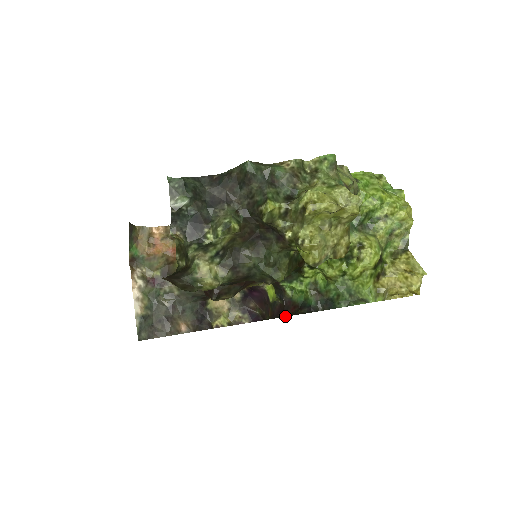
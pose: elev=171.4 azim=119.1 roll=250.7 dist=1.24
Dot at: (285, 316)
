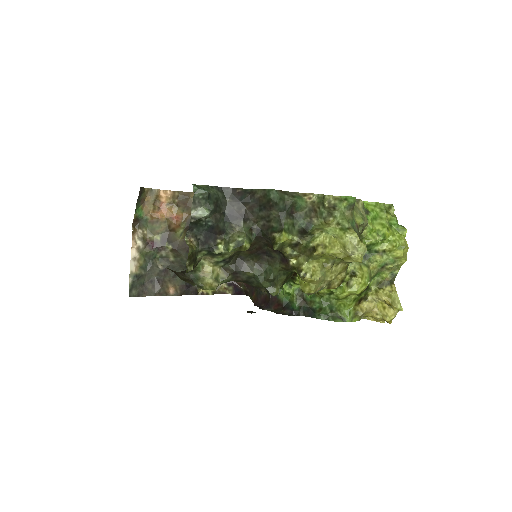
Dot at: (268, 310)
